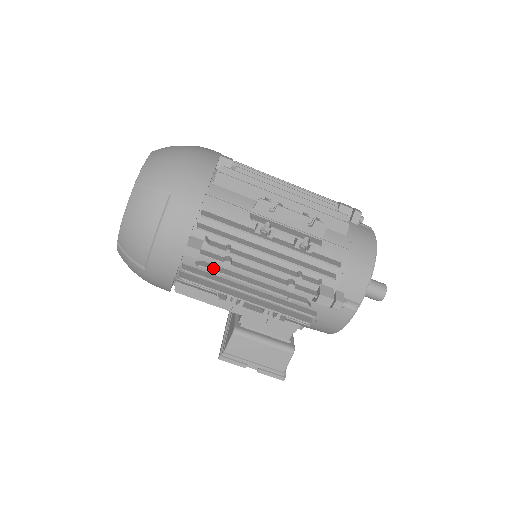
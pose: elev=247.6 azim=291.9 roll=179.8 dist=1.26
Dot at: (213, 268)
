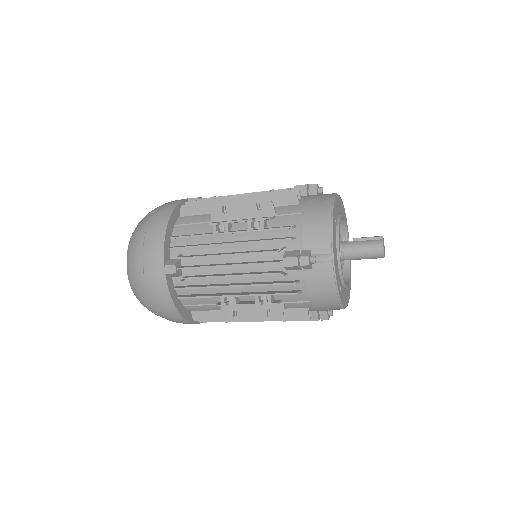
Dot at: occluded
